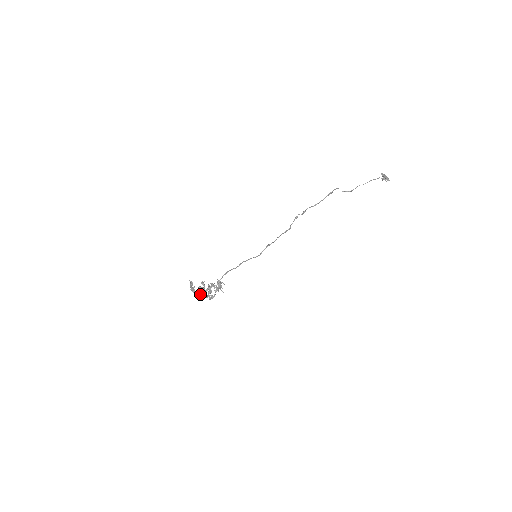
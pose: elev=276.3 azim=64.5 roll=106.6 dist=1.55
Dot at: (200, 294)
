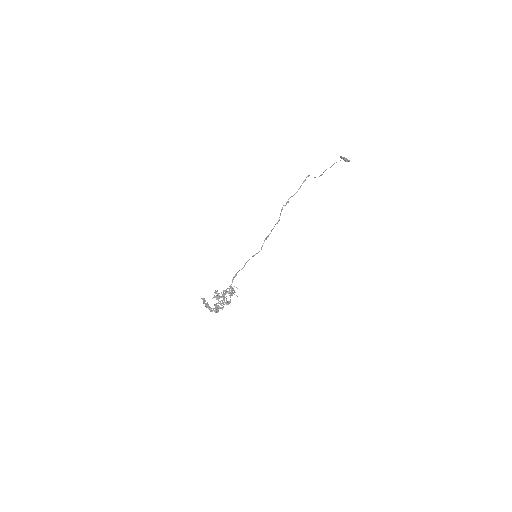
Dot at: (215, 307)
